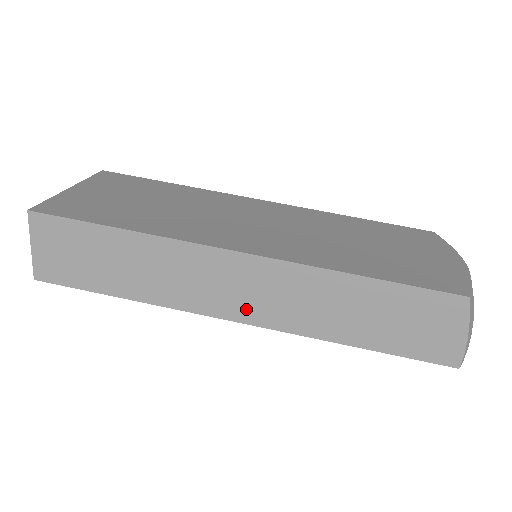
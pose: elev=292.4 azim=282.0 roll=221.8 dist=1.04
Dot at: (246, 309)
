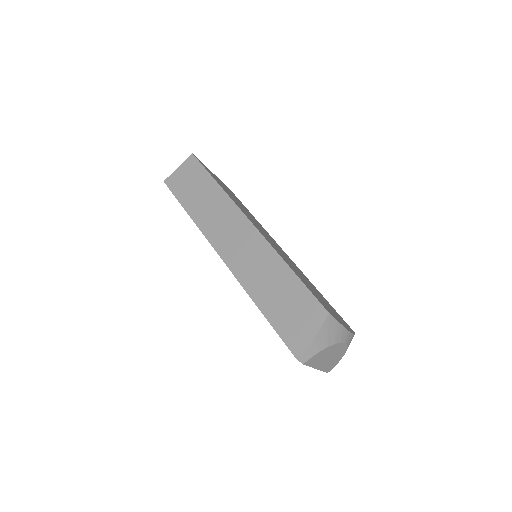
Dot at: (229, 251)
